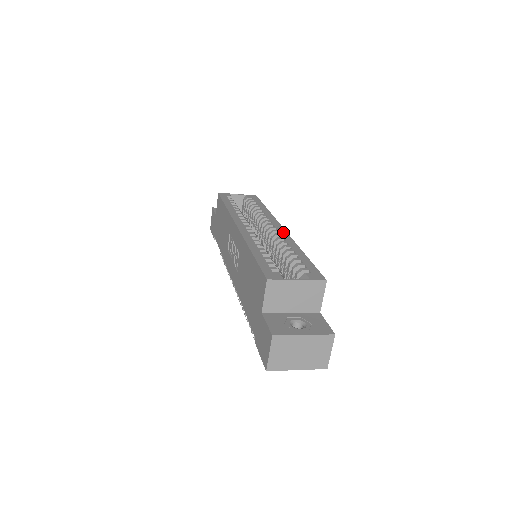
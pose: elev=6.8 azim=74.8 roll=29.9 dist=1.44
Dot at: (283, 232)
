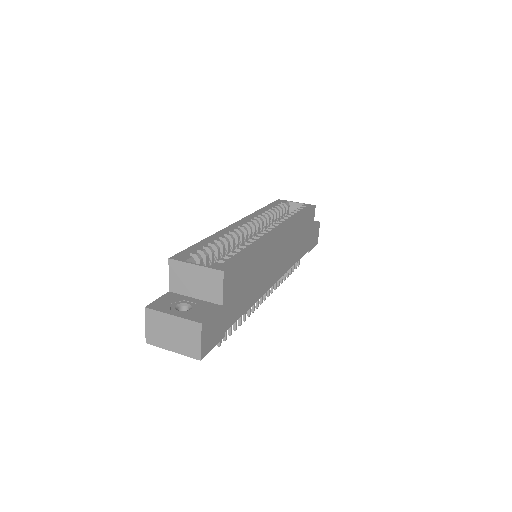
Dot at: (271, 233)
